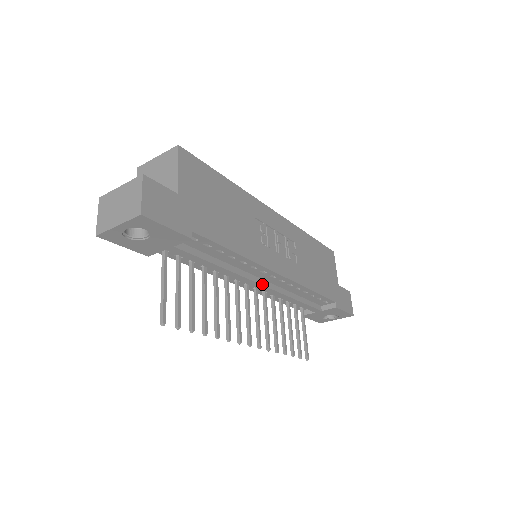
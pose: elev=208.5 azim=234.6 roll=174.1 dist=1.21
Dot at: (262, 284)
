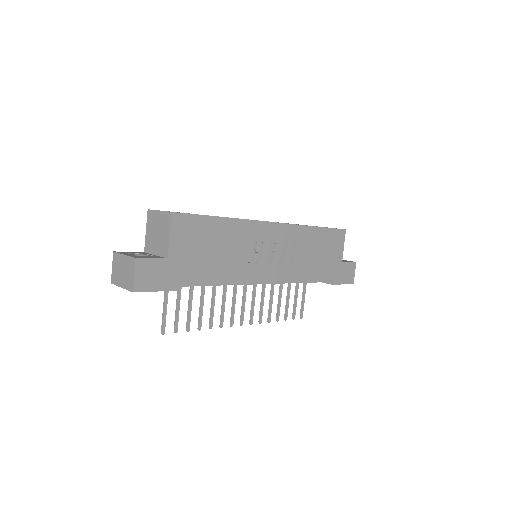
Dot at: (255, 283)
